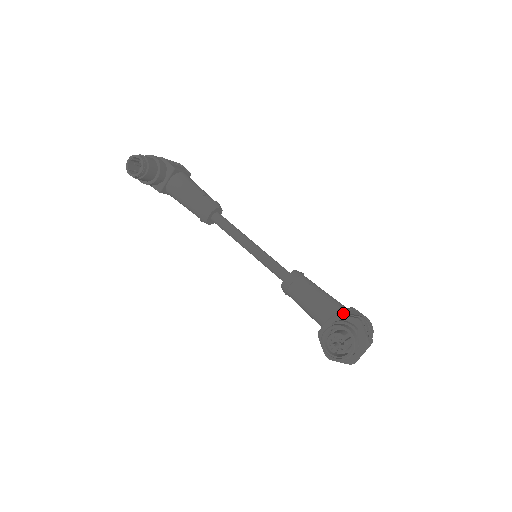
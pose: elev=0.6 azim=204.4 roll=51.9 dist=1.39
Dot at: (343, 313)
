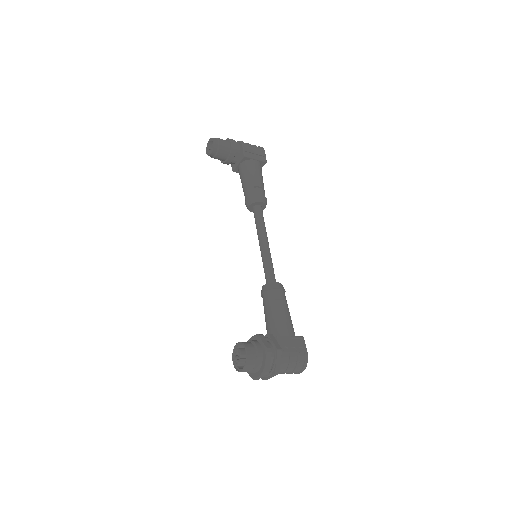
Dot at: (270, 337)
